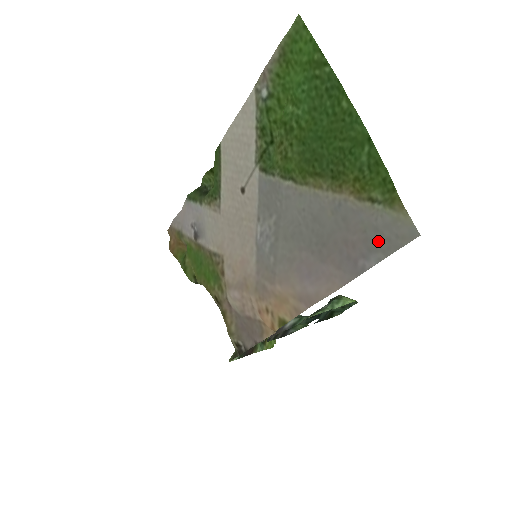
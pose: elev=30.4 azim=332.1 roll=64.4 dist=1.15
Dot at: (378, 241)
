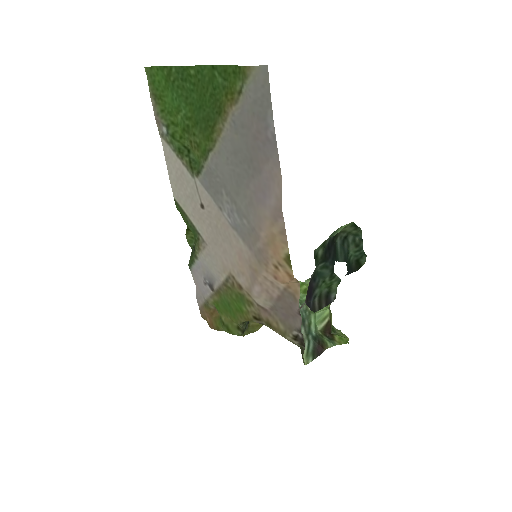
Dot at: (261, 106)
